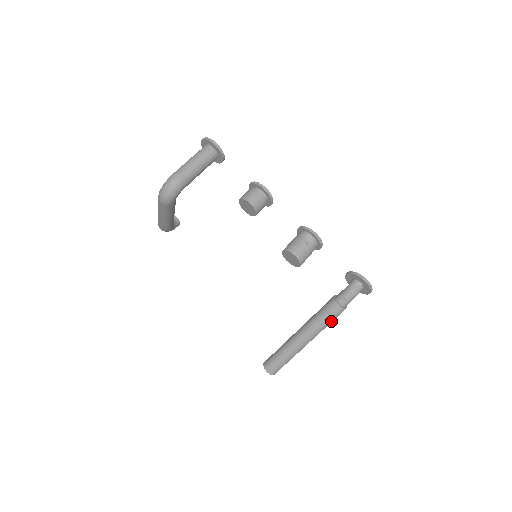
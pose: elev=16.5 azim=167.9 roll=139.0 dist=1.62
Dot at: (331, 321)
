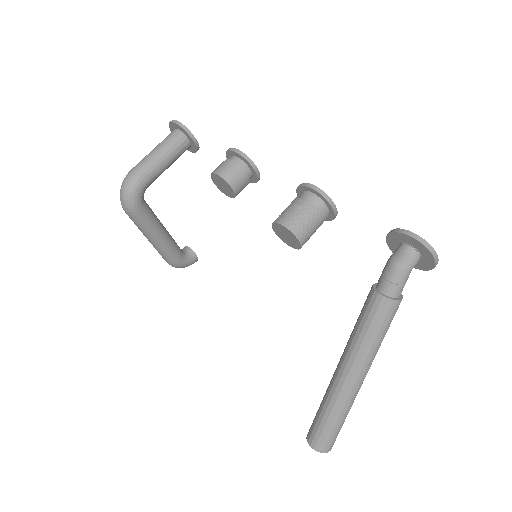
Dot at: (380, 331)
